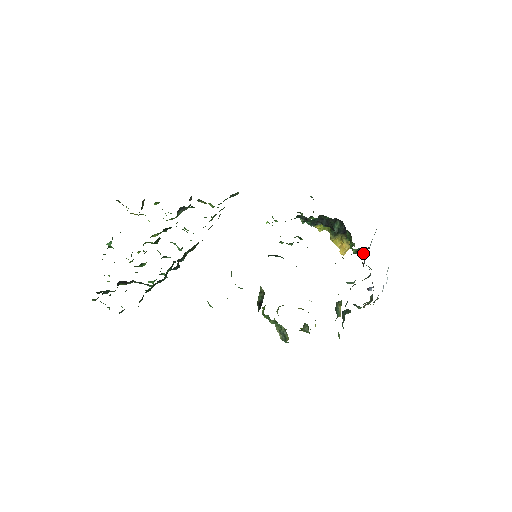
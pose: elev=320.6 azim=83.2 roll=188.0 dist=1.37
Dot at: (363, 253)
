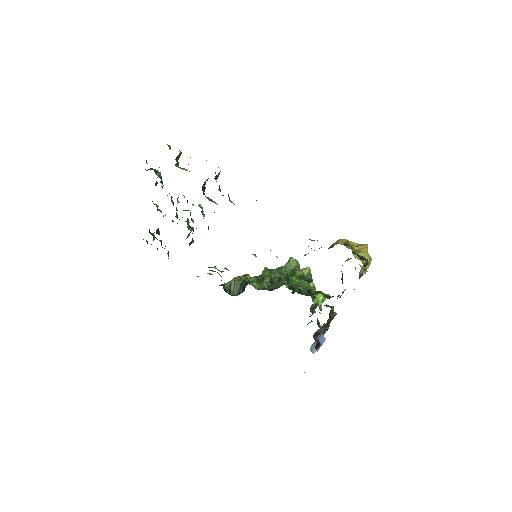
Dot at: occluded
